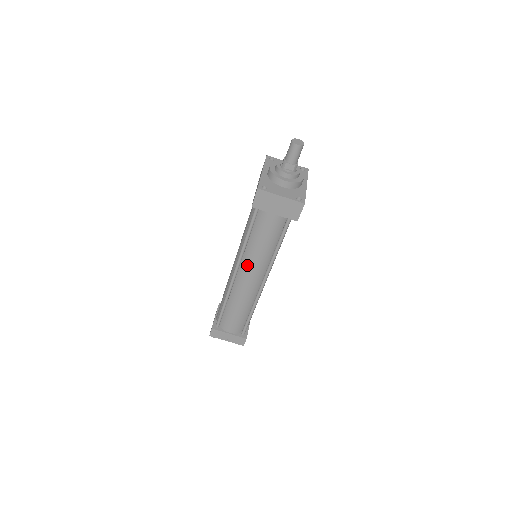
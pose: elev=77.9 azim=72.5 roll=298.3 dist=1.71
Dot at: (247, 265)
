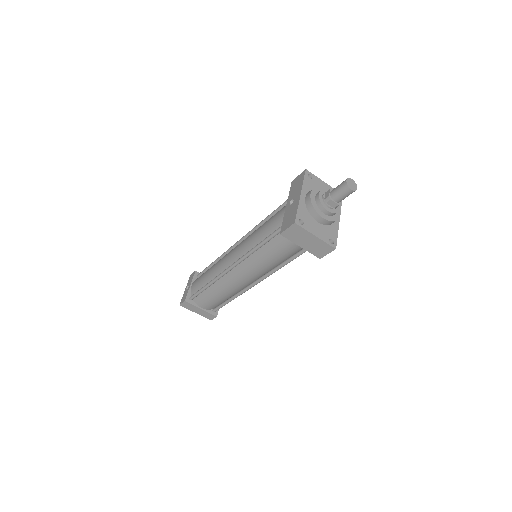
Dot at: (247, 267)
